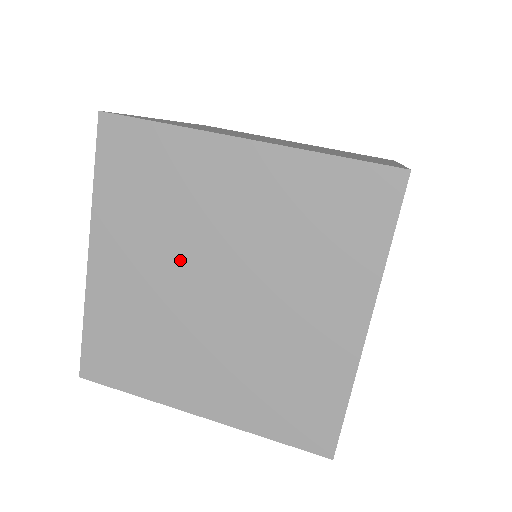
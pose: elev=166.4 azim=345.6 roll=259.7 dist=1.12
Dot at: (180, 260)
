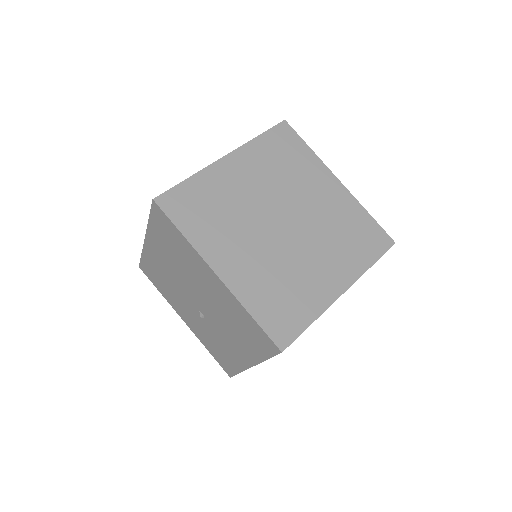
Dot at: (256, 228)
